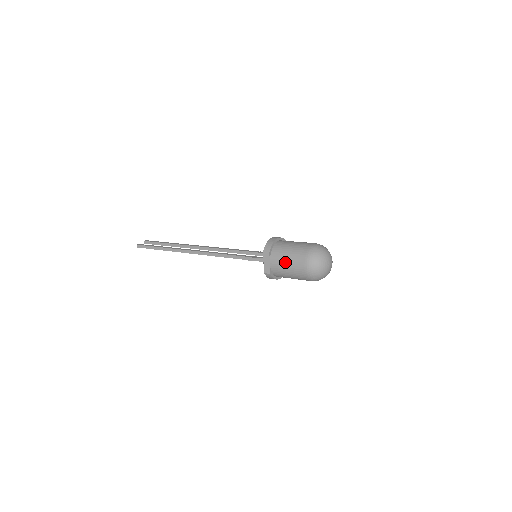
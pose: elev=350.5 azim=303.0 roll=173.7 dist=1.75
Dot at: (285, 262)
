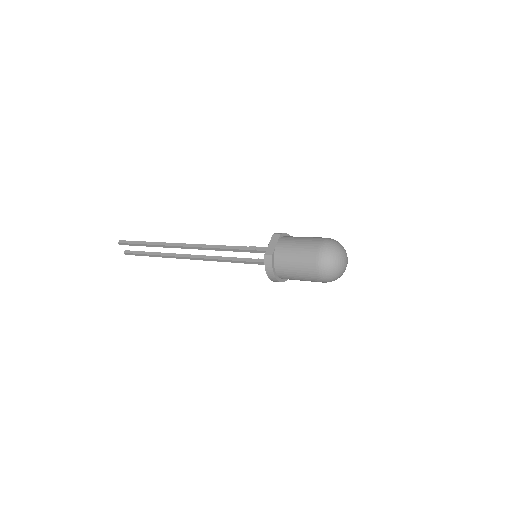
Dot at: (296, 243)
